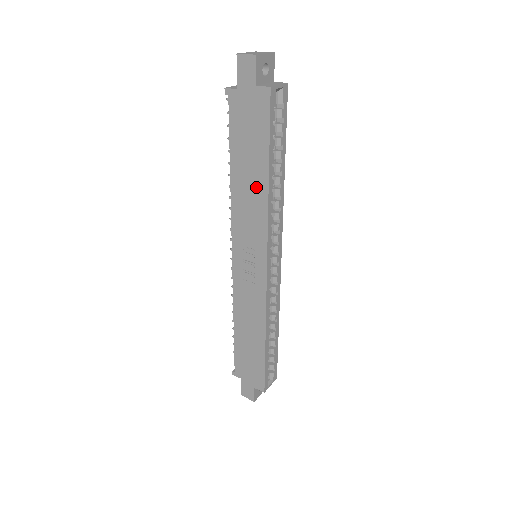
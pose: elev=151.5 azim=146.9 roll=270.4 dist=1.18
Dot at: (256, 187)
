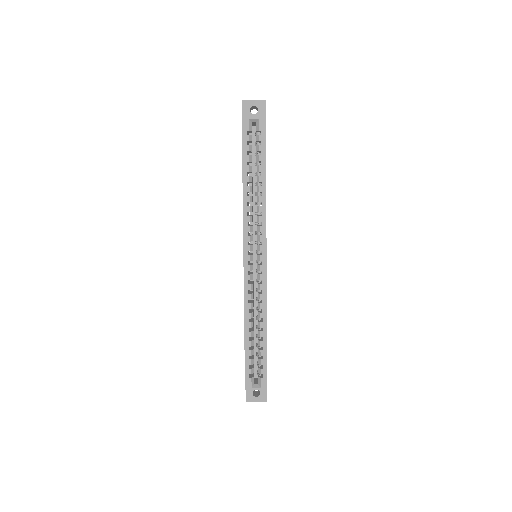
Dot at: occluded
